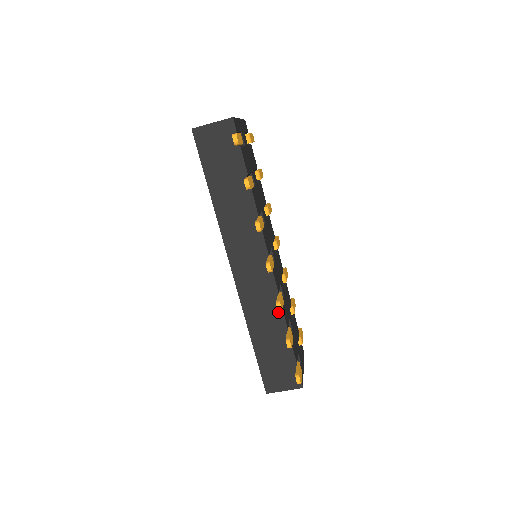
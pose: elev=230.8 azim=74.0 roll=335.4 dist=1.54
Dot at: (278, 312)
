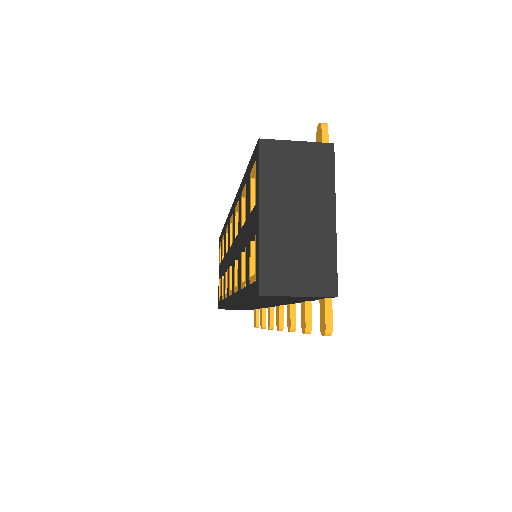
Dot at: (263, 307)
